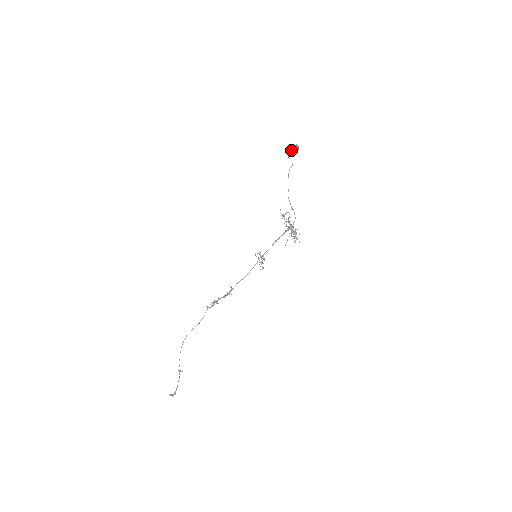
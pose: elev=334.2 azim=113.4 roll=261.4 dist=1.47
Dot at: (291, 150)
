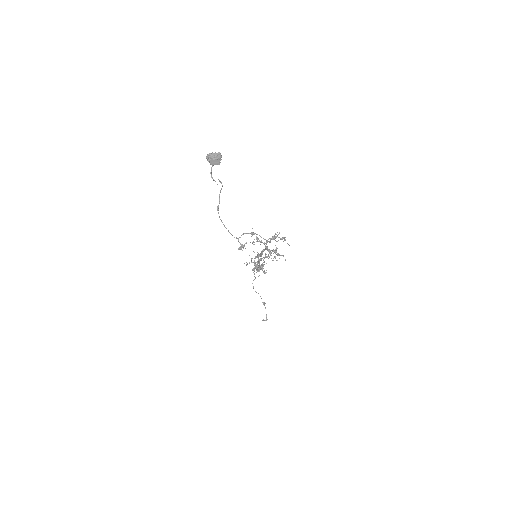
Dot at: (211, 163)
